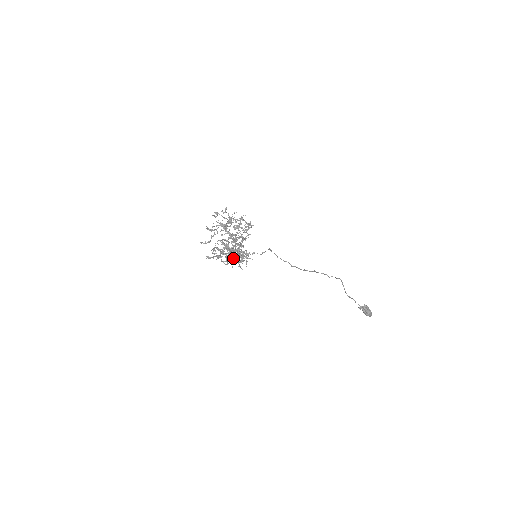
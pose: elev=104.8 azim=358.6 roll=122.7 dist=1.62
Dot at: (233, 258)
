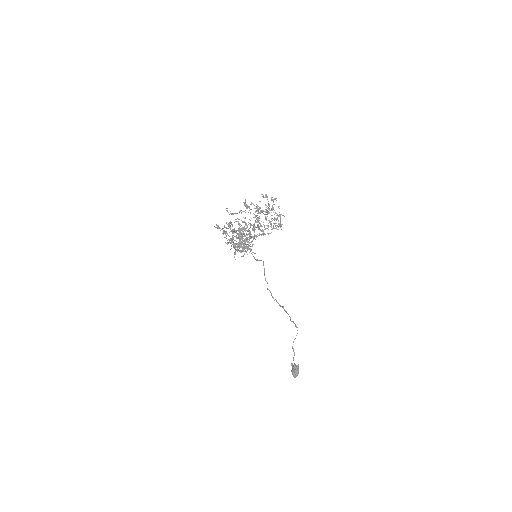
Dot at: (238, 242)
